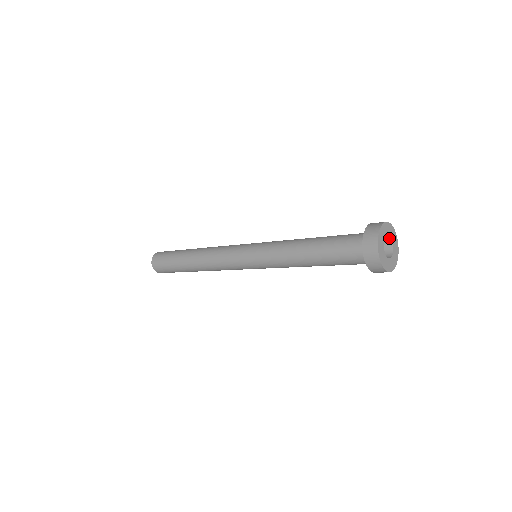
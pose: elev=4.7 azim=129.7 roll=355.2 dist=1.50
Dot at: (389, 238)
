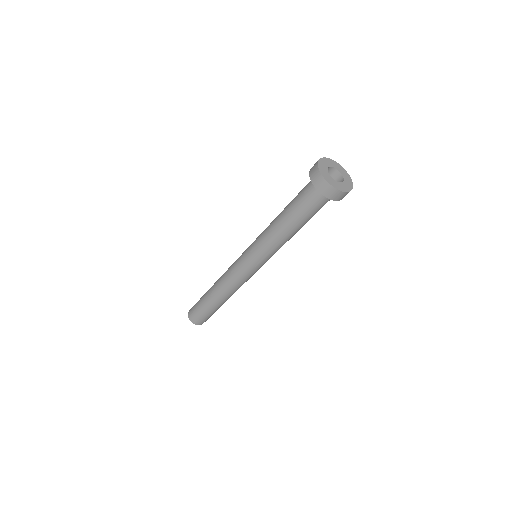
Dot at: (331, 168)
